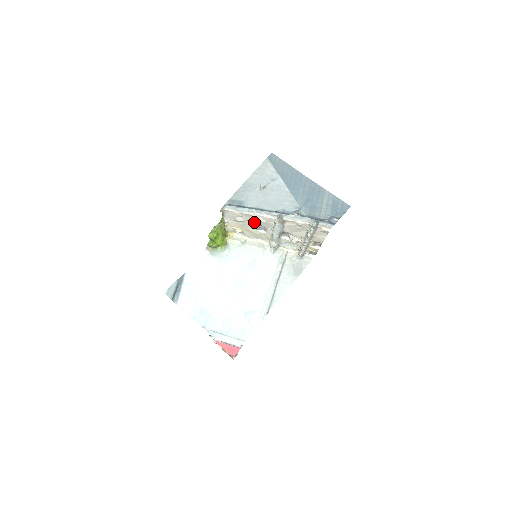
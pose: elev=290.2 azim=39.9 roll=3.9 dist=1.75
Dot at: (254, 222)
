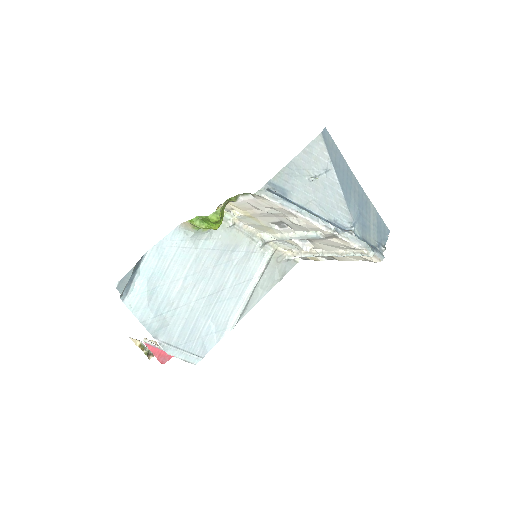
Dot at: (281, 218)
